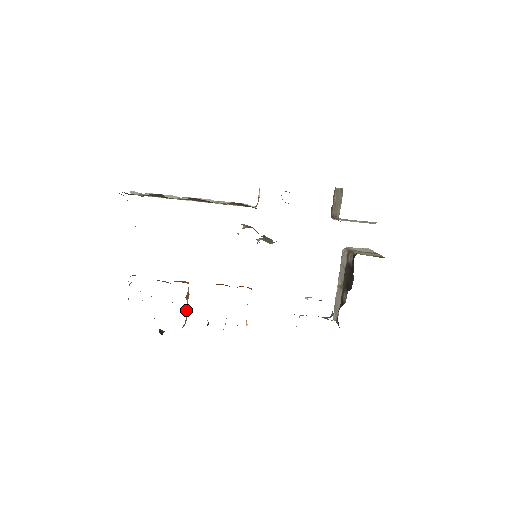
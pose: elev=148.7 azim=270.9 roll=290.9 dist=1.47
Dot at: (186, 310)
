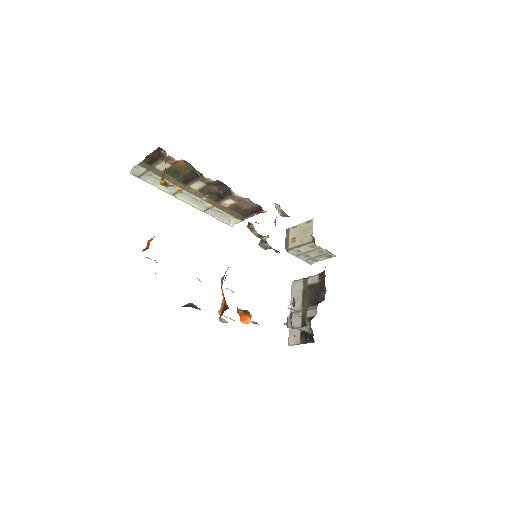
Dot at: occluded
